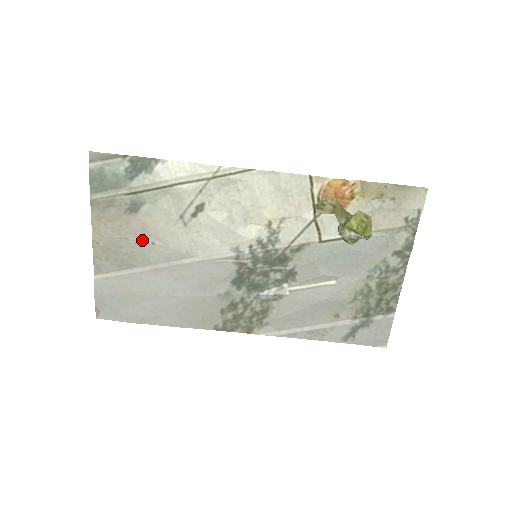
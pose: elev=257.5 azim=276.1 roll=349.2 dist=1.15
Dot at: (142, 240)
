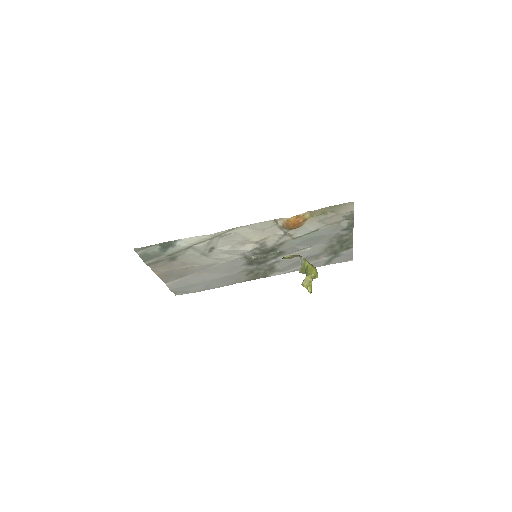
Dot at: (185, 267)
